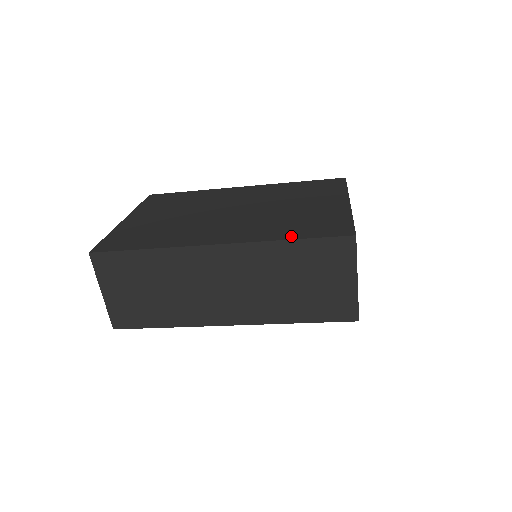
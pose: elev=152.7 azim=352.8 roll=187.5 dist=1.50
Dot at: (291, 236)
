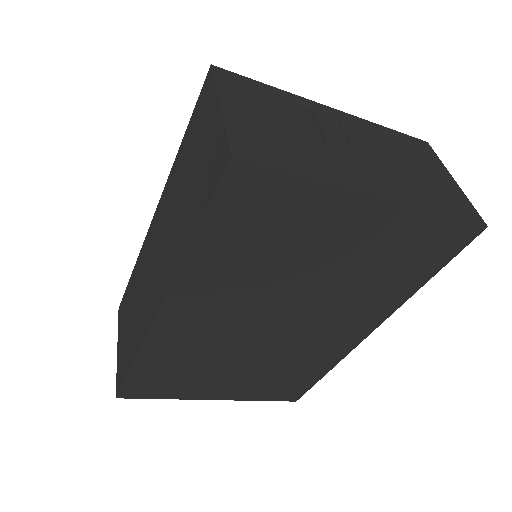
Dot at: occluded
